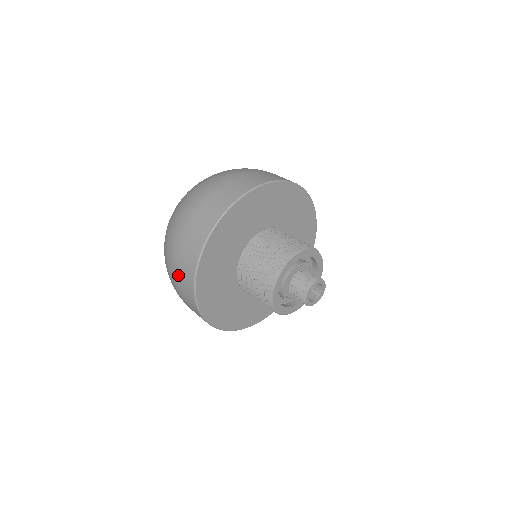
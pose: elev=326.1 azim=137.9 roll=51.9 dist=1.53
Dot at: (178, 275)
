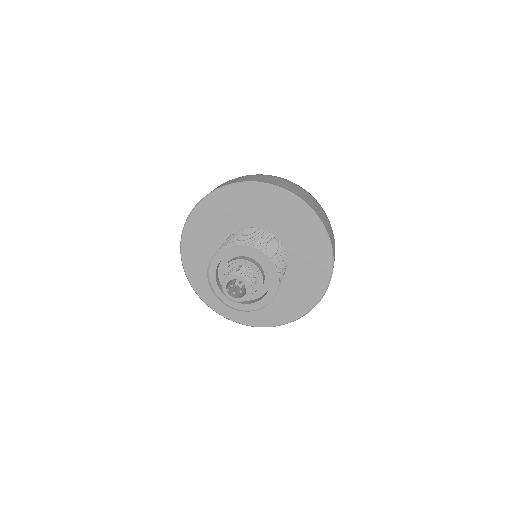
Dot at: occluded
